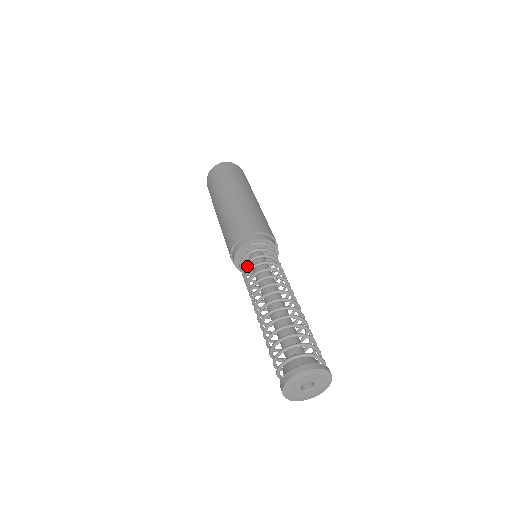
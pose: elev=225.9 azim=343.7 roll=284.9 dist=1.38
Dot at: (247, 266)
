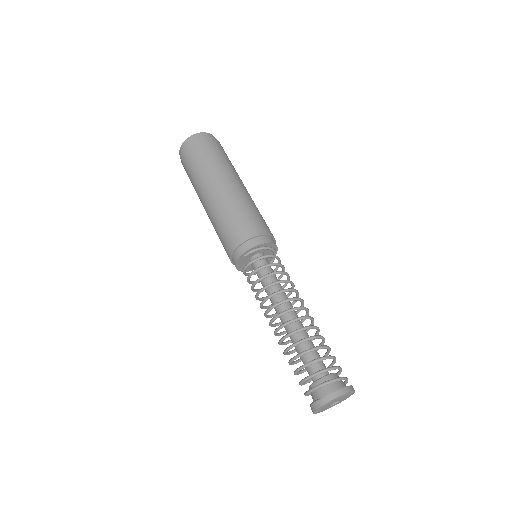
Dot at: occluded
